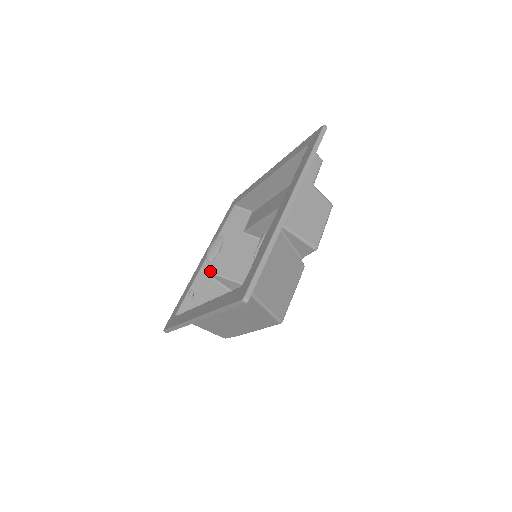
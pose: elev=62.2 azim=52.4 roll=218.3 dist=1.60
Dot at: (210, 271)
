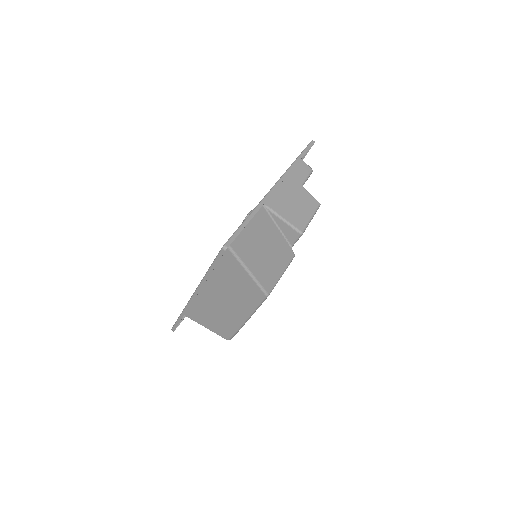
Dot at: occluded
